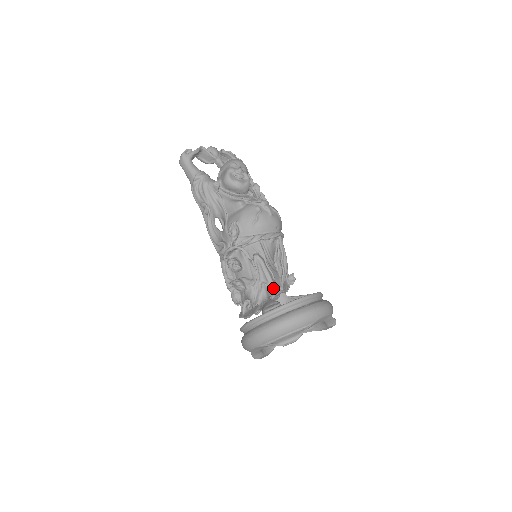
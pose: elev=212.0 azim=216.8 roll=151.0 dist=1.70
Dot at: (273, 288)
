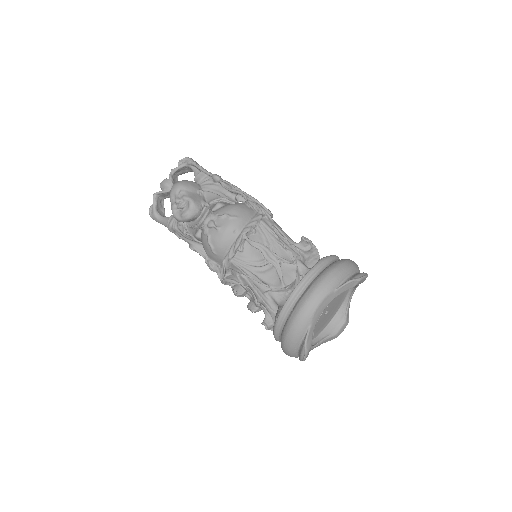
Dot at: (278, 289)
